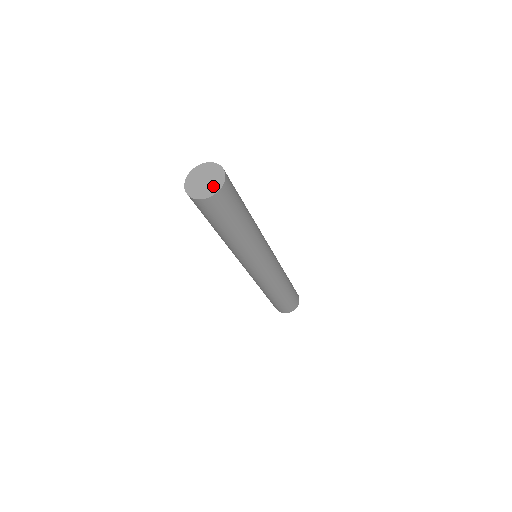
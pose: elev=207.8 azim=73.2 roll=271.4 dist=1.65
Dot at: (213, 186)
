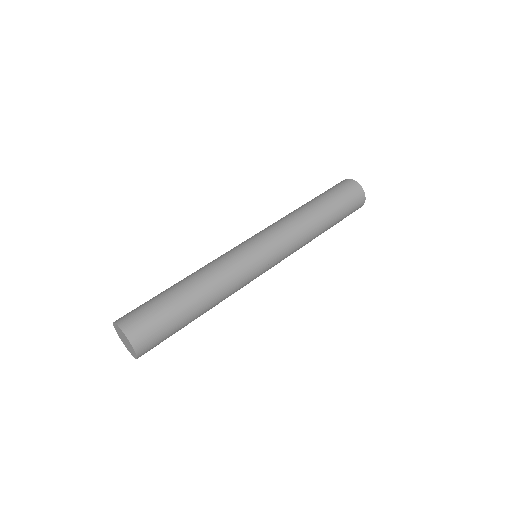
Dot at: (132, 352)
